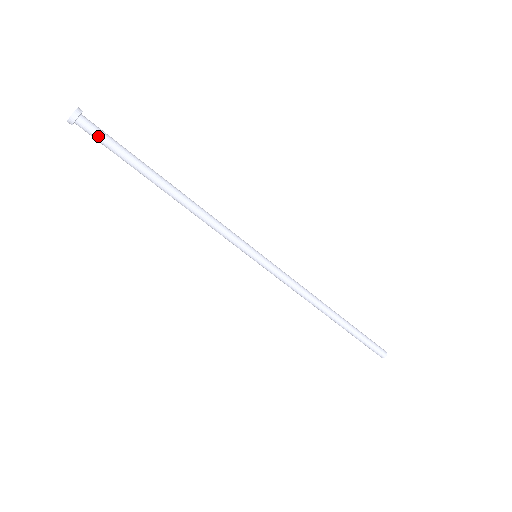
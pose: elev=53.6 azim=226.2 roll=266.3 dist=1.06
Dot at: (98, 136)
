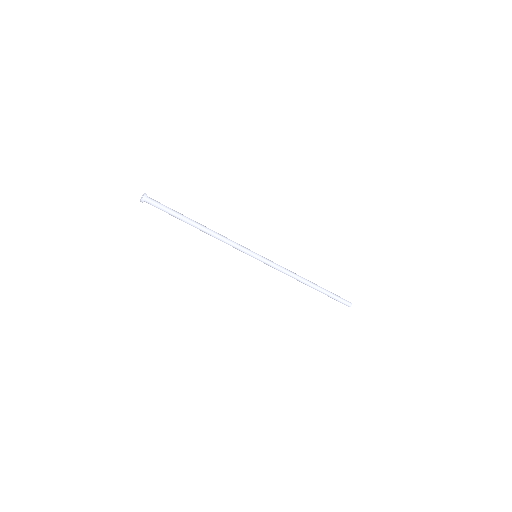
Dot at: (158, 204)
